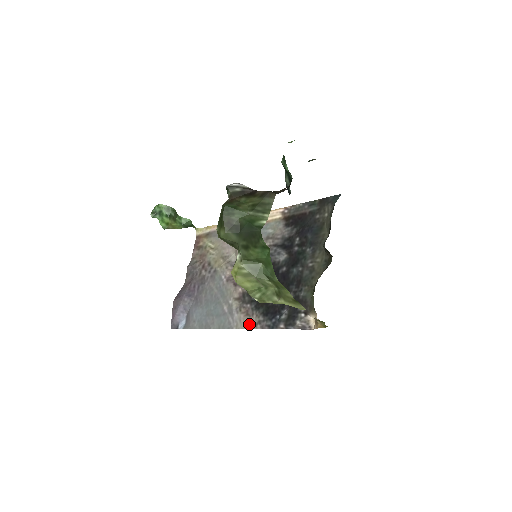
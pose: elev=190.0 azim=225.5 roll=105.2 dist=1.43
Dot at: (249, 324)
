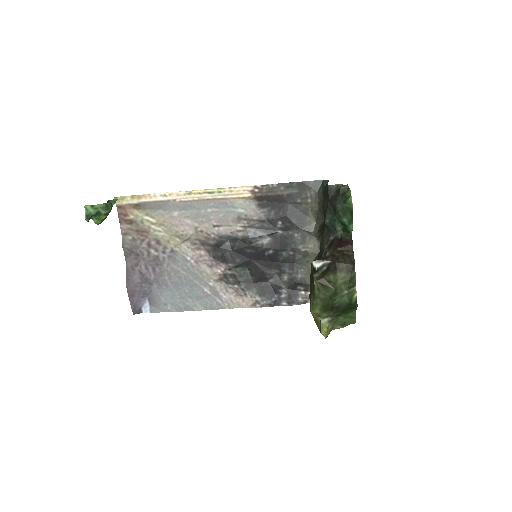
Dot at: (245, 304)
